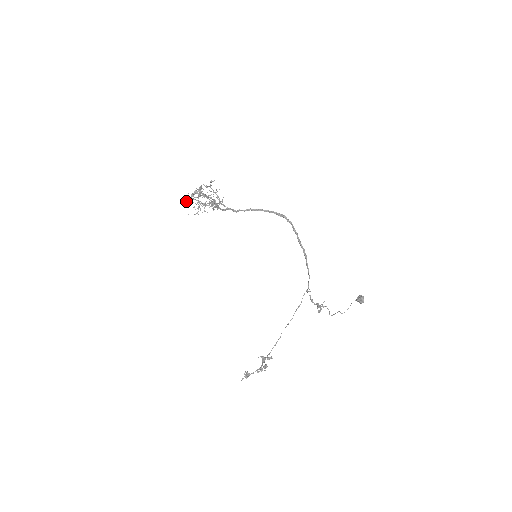
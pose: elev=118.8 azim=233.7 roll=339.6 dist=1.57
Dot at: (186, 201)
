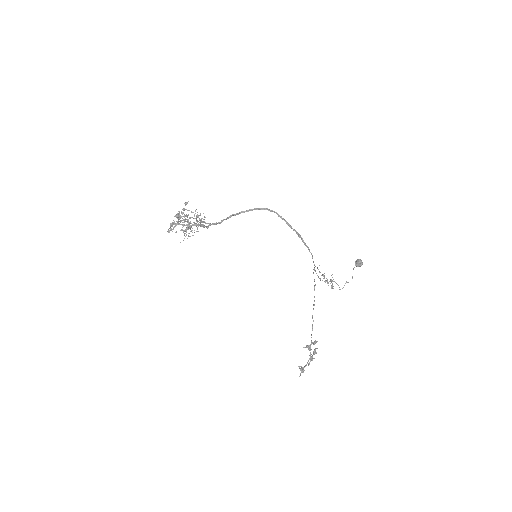
Dot at: occluded
